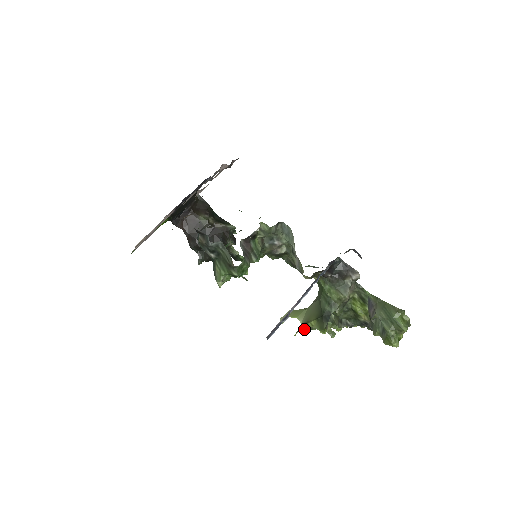
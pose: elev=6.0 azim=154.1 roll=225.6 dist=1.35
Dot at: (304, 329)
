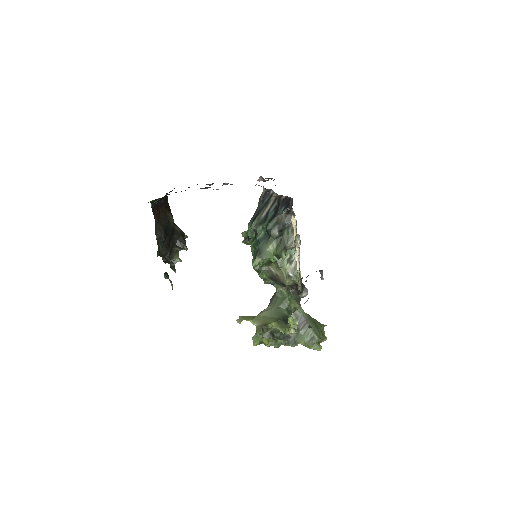
Dot at: (265, 329)
